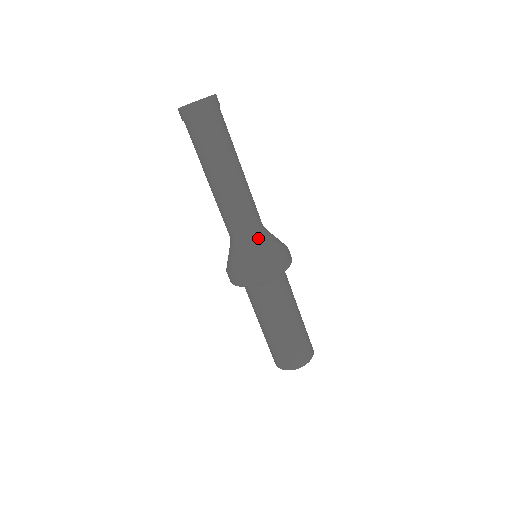
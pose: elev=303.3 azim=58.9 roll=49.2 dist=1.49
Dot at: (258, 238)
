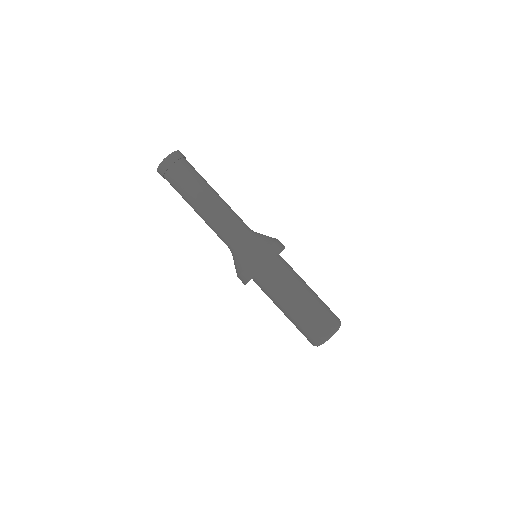
Dot at: (251, 235)
